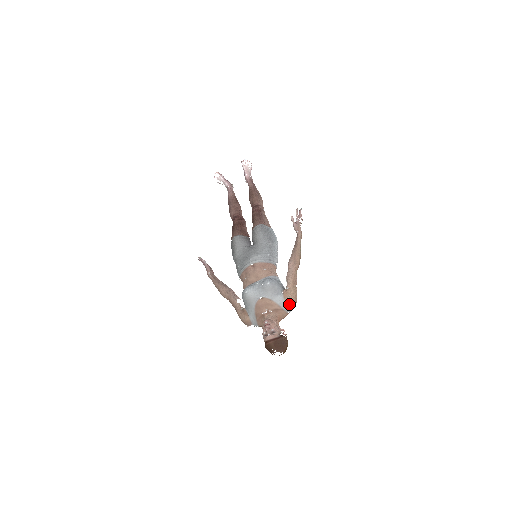
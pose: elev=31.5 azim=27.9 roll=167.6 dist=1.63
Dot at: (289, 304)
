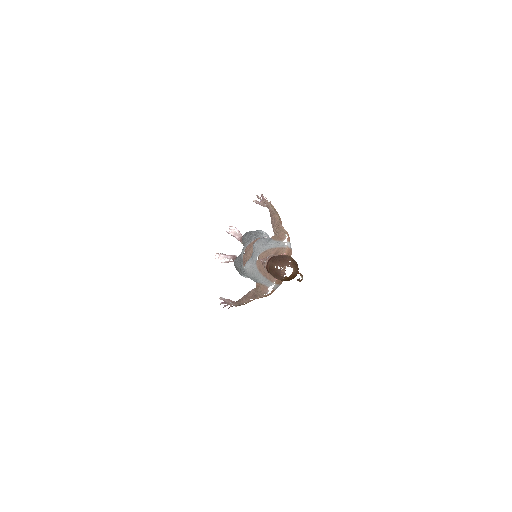
Dot at: (280, 239)
